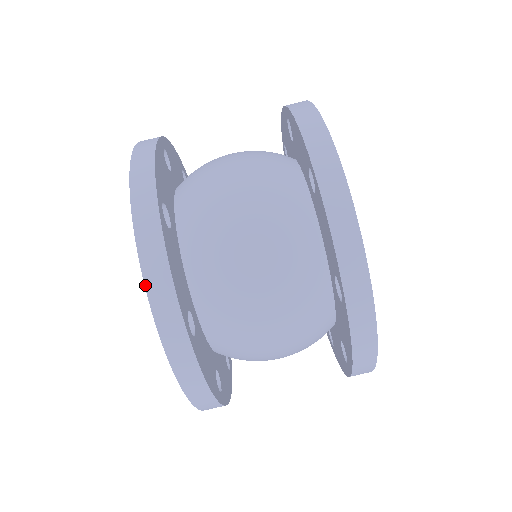
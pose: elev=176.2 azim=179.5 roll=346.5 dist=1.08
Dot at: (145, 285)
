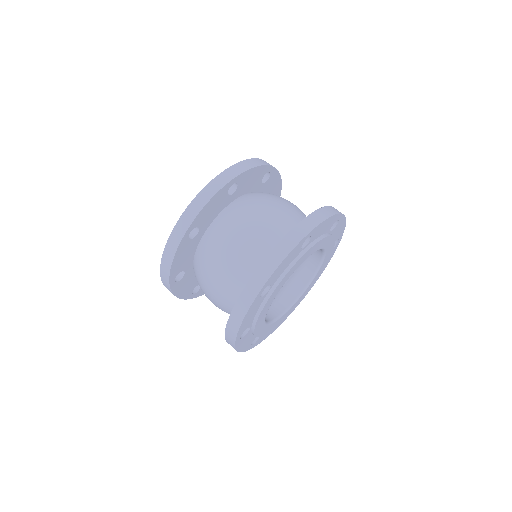
Dot at: (162, 258)
